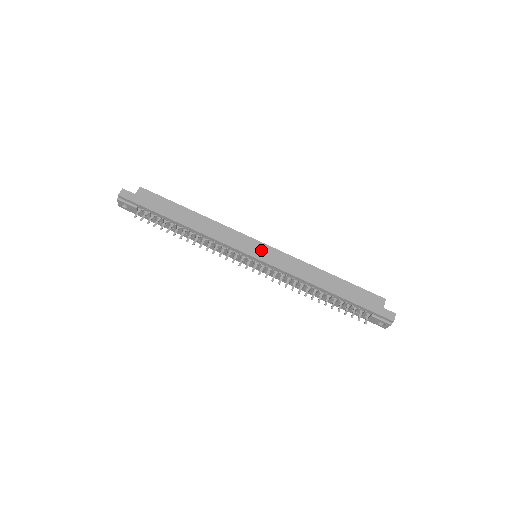
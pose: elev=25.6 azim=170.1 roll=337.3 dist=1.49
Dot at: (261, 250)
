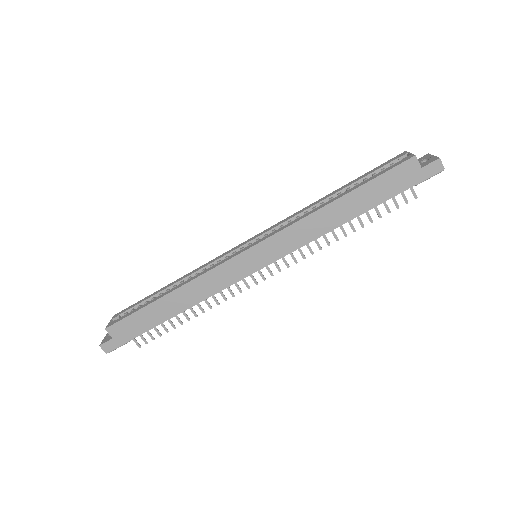
Dot at: (256, 257)
